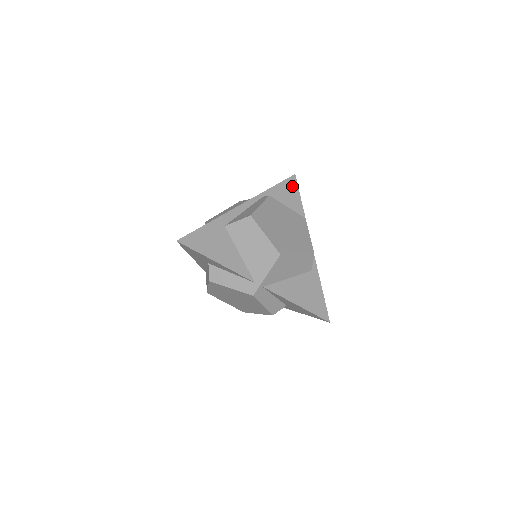
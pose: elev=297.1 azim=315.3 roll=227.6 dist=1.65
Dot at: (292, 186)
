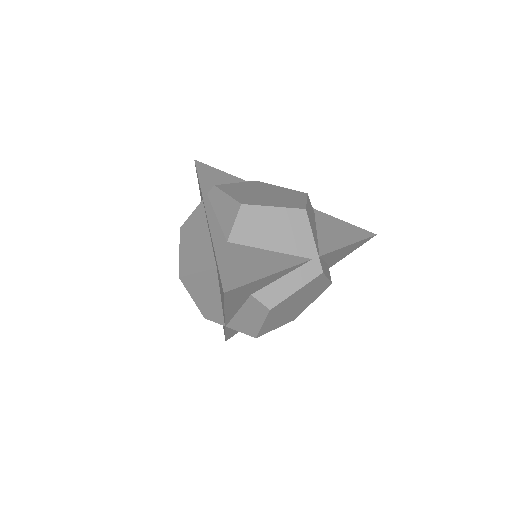
Dot at: (207, 169)
